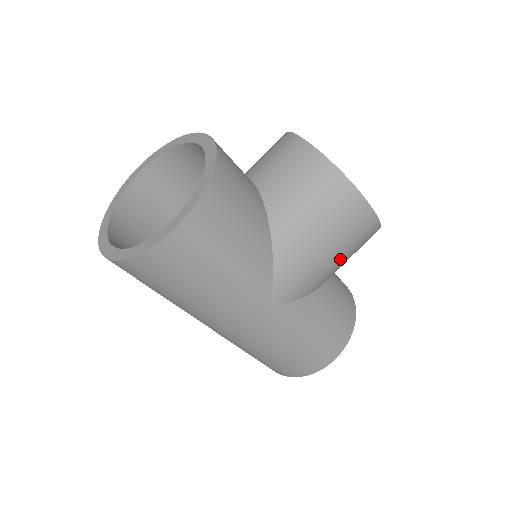
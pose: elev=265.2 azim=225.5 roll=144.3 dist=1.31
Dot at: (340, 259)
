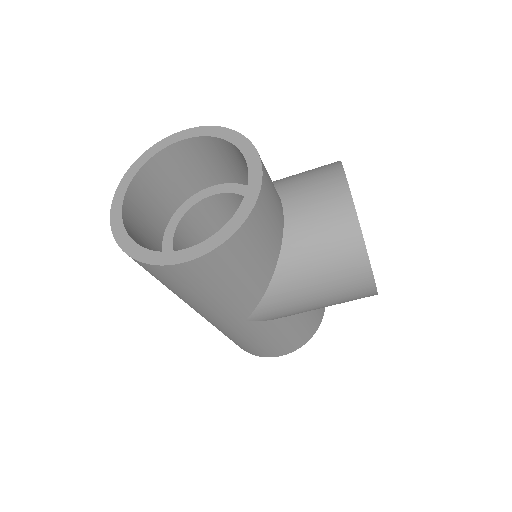
Dot at: (325, 306)
